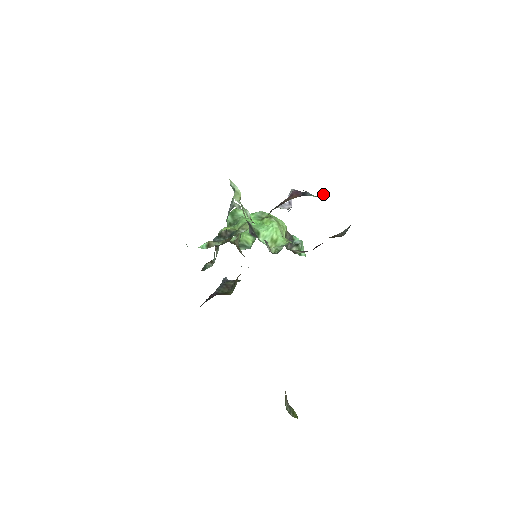
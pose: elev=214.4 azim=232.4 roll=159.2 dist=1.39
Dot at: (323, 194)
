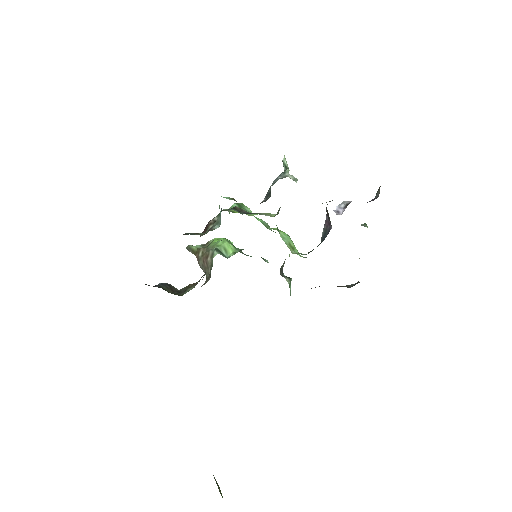
Dot at: (367, 226)
